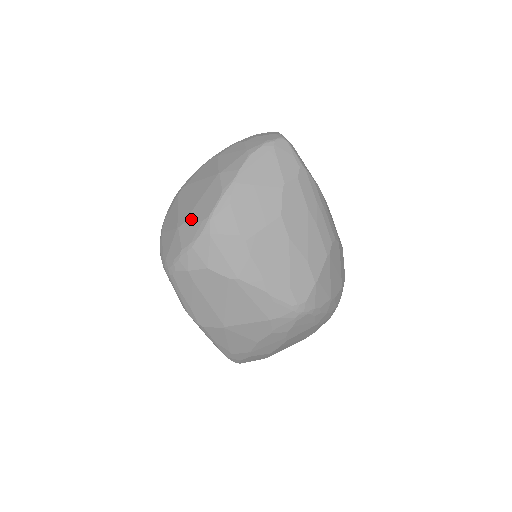
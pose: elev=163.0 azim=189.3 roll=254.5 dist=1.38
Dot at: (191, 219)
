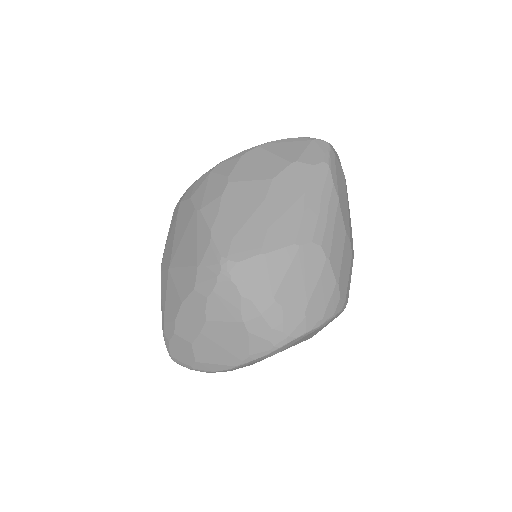
Dot at: occluded
